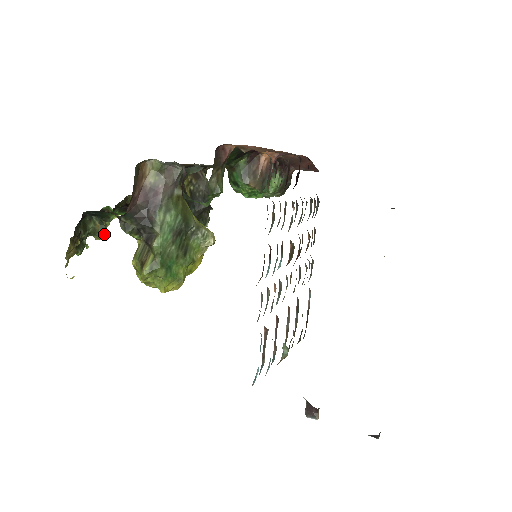
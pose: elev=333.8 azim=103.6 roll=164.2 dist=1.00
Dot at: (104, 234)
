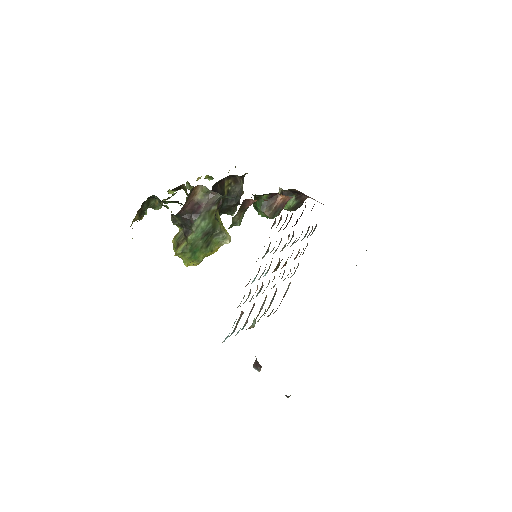
Dot at: occluded
